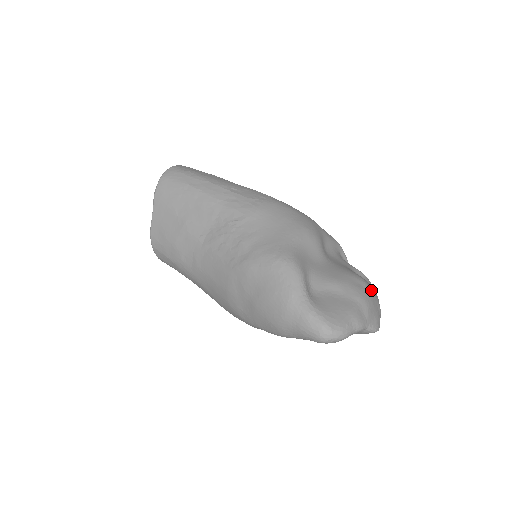
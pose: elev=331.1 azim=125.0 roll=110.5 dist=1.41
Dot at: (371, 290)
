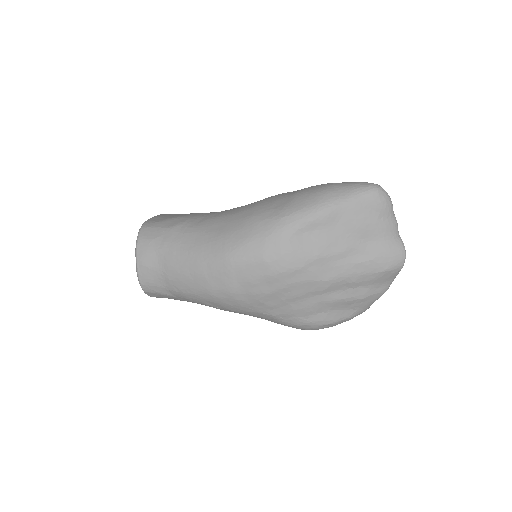
Dot at: occluded
